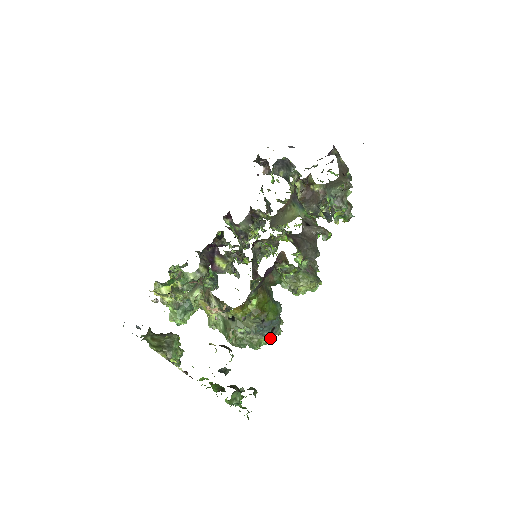
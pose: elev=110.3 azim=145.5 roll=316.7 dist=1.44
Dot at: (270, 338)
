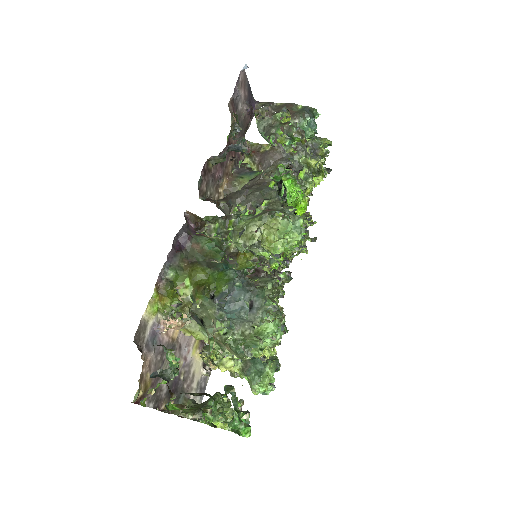
Dot at: (255, 318)
